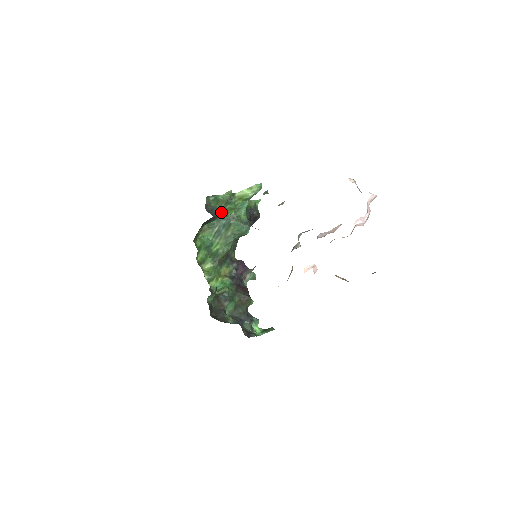
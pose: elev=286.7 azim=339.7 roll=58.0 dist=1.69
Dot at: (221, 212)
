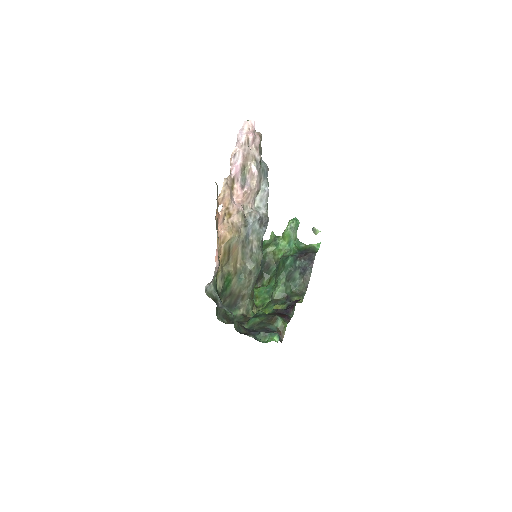
Dot at: (273, 256)
